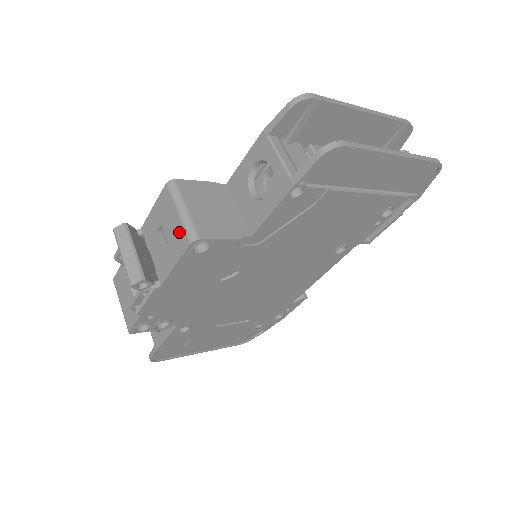
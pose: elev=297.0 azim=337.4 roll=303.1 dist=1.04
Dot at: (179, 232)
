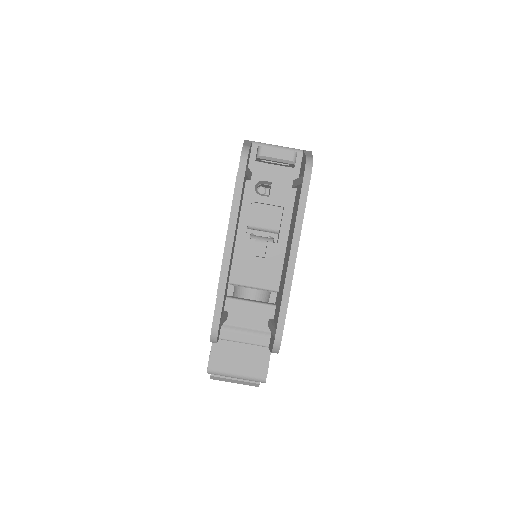
Dot at: occluded
